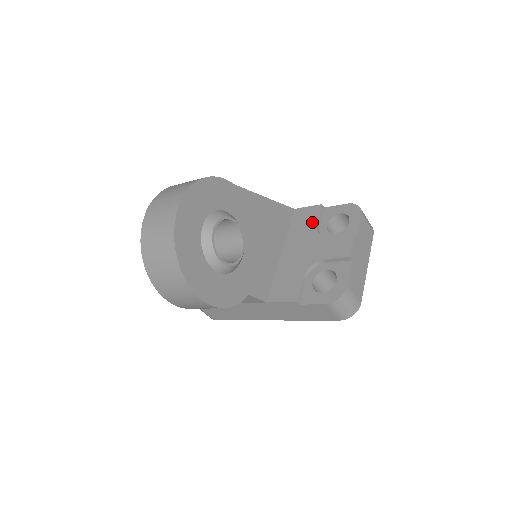
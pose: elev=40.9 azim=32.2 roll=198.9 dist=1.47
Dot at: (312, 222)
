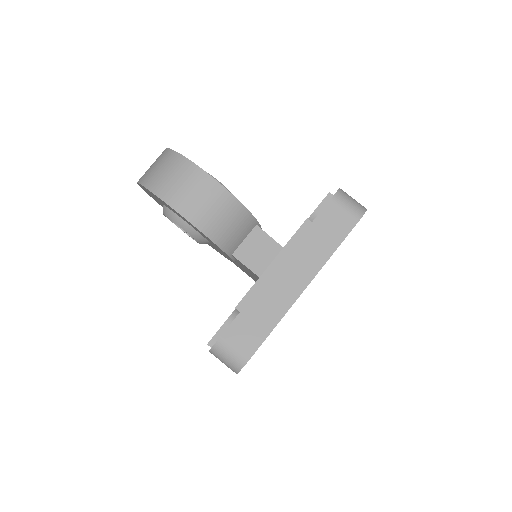
Dot at: occluded
